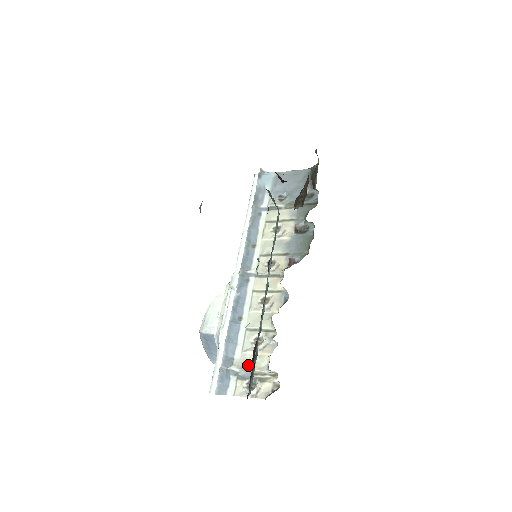
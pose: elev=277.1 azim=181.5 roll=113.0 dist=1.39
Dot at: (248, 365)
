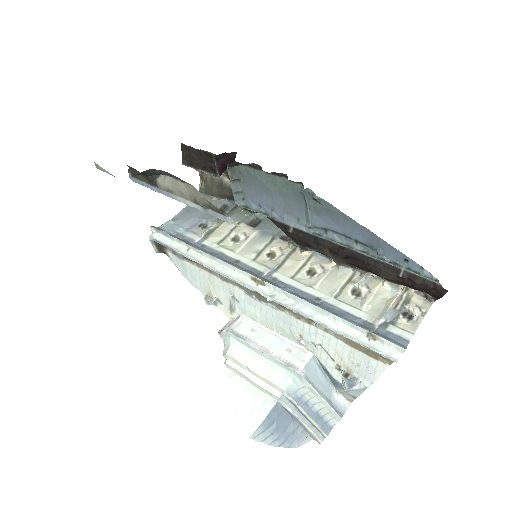
Dot at: (382, 308)
